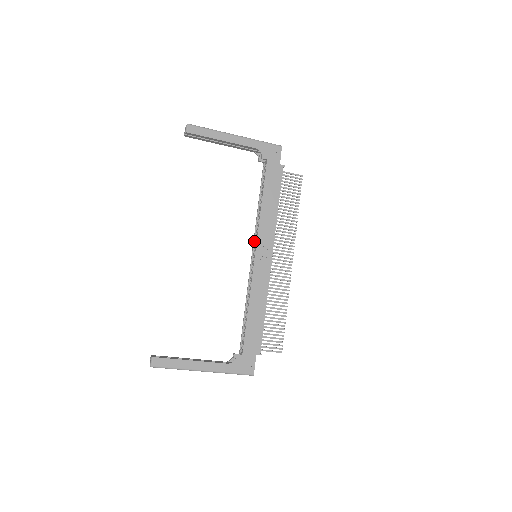
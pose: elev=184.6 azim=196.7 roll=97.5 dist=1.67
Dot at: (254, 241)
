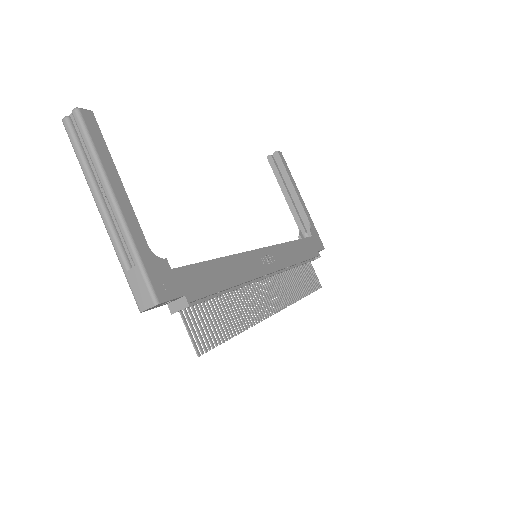
Dot at: occluded
